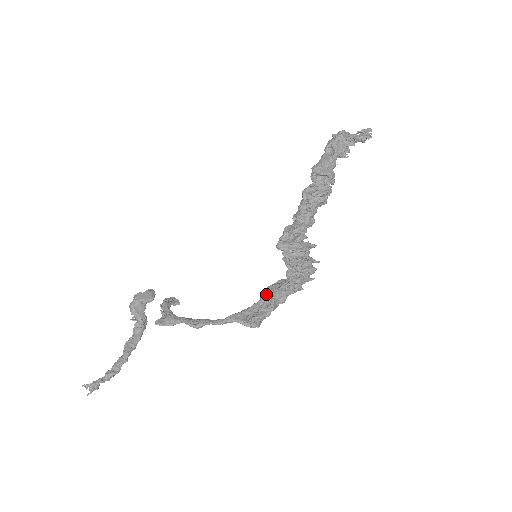
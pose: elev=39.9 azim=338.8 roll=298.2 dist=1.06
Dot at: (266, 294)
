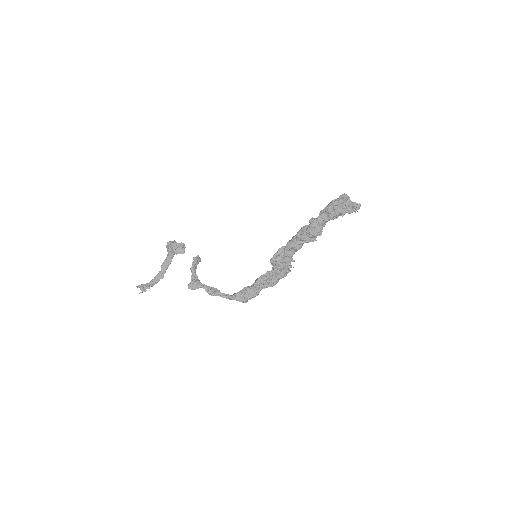
Dot at: (256, 286)
